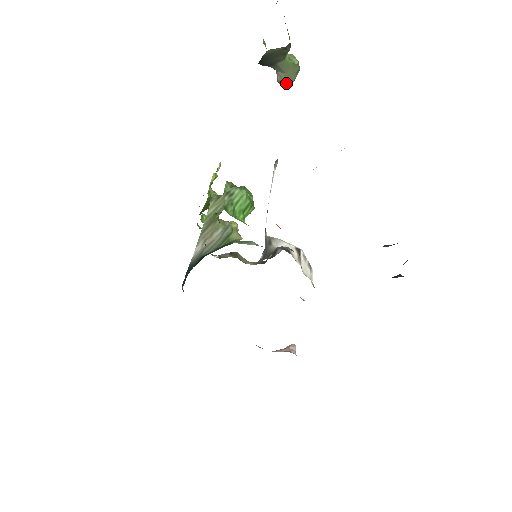
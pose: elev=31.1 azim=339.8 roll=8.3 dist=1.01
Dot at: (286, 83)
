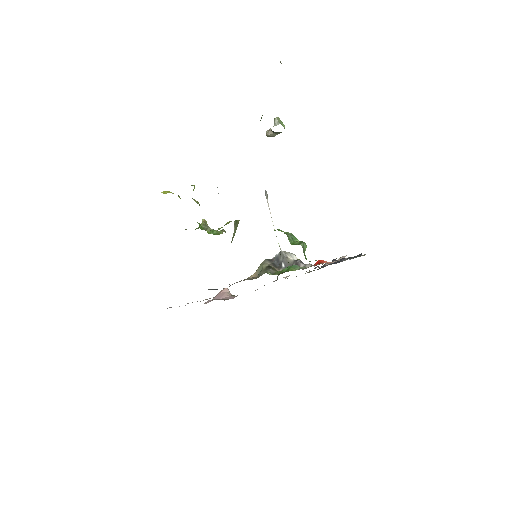
Dot at: (272, 136)
